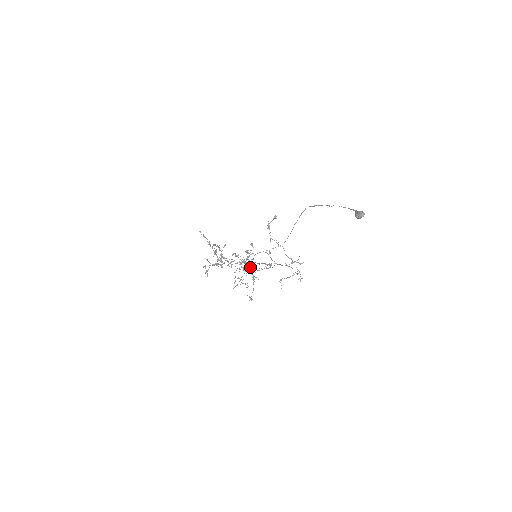
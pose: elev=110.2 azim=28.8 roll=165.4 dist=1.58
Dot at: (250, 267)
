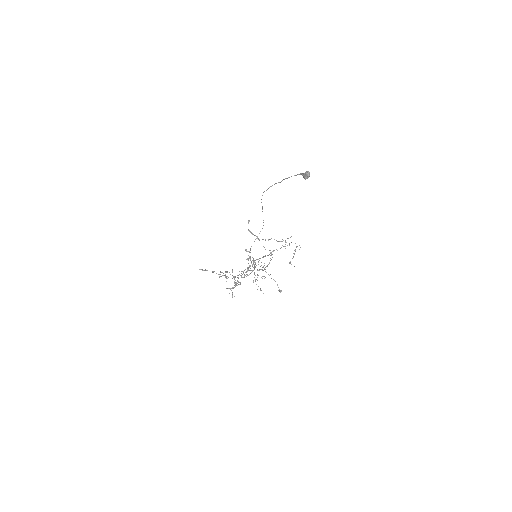
Dot at: (262, 270)
